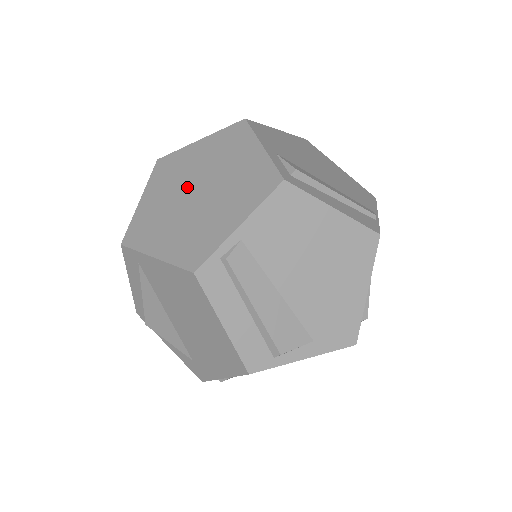
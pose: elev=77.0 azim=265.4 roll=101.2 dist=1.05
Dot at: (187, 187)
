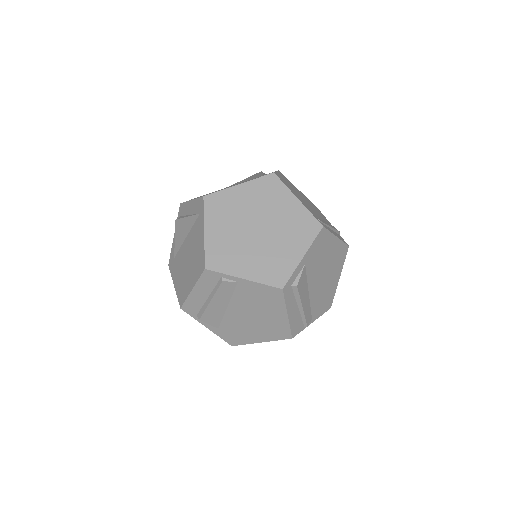
Dot at: (259, 218)
